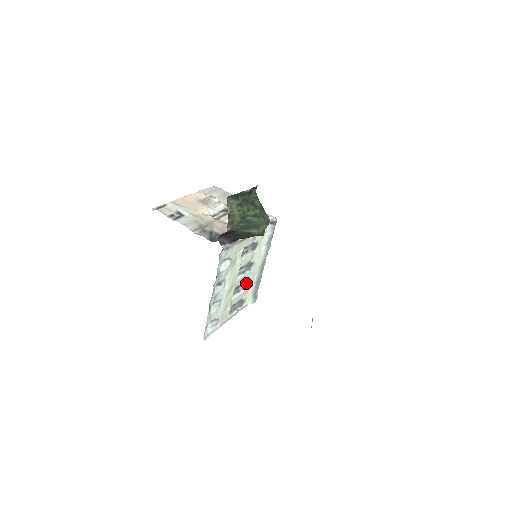
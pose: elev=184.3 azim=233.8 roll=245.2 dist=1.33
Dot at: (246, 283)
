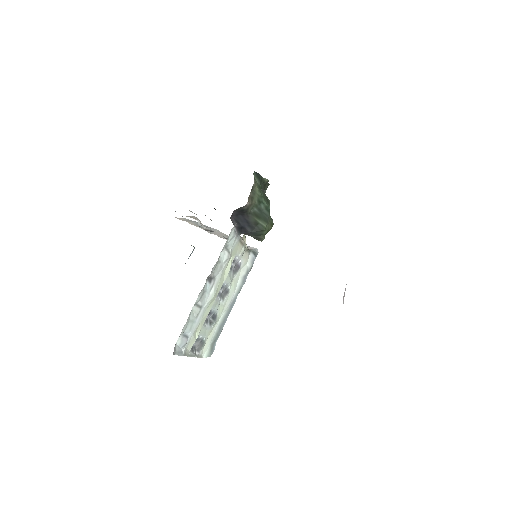
Dot at: (214, 317)
